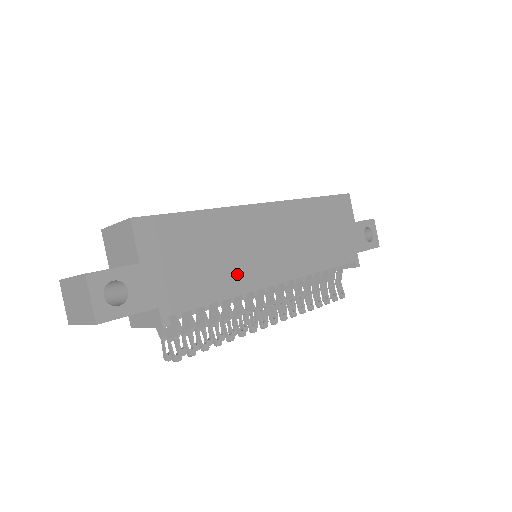
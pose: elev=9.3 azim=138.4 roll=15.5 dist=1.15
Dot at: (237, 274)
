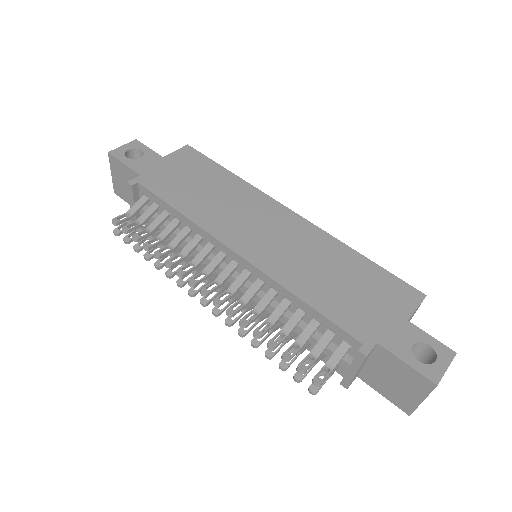
Dot at: (209, 213)
